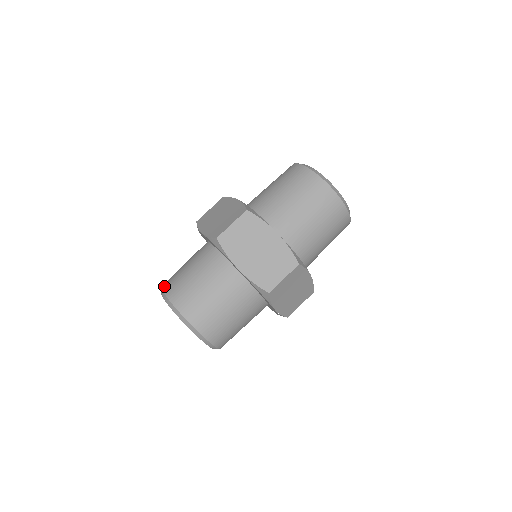
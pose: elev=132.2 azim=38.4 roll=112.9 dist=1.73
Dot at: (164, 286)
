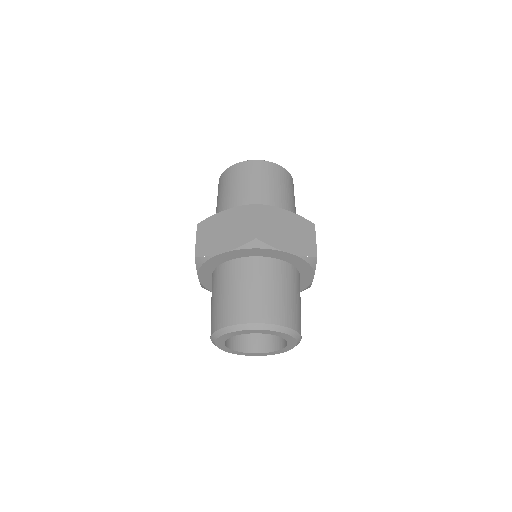
Dot at: (227, 322)
